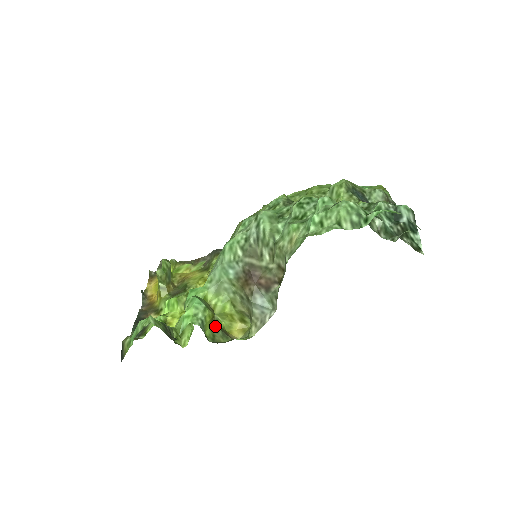
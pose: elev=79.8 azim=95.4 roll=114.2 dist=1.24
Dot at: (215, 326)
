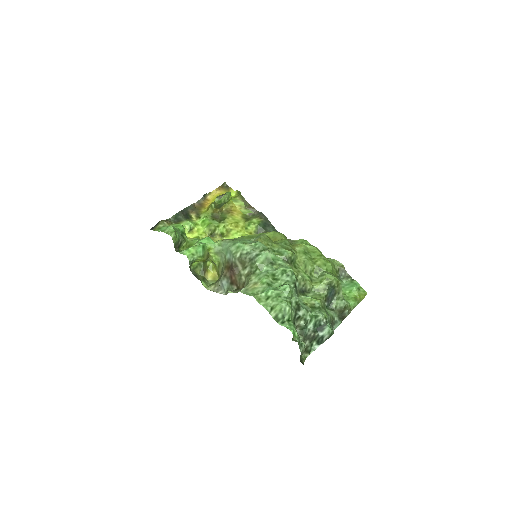
Dot at: (203, 263)
